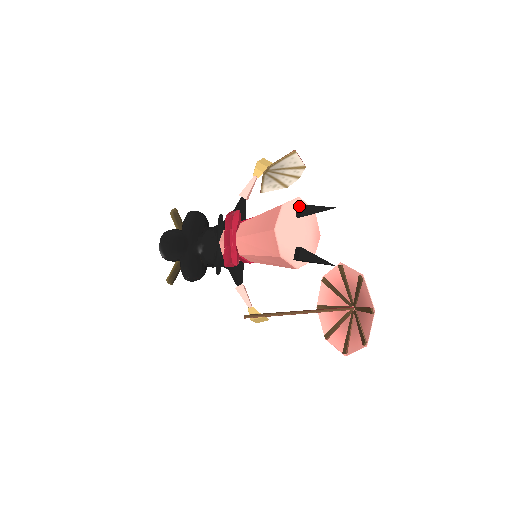
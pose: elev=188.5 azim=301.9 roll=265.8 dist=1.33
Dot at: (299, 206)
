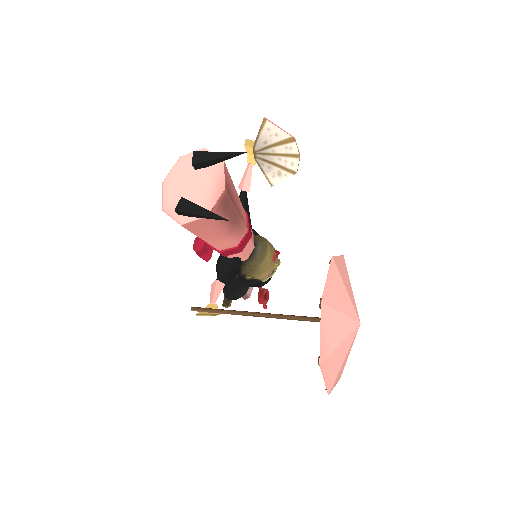
Dot at: (193, 154)
